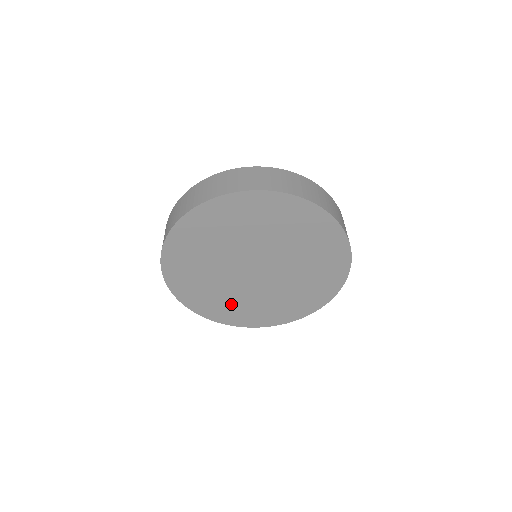
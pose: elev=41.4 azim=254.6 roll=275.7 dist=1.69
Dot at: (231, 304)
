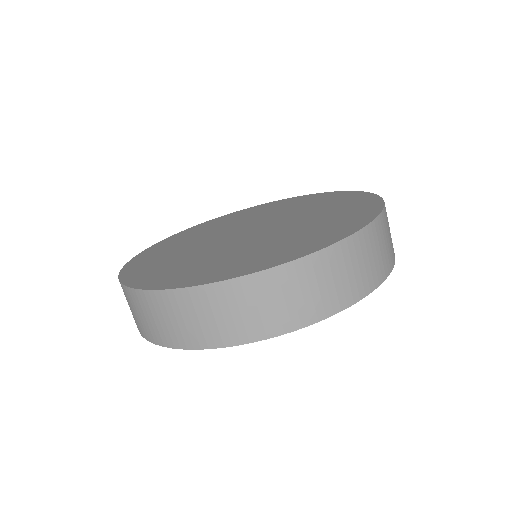
Dot at: occluded
